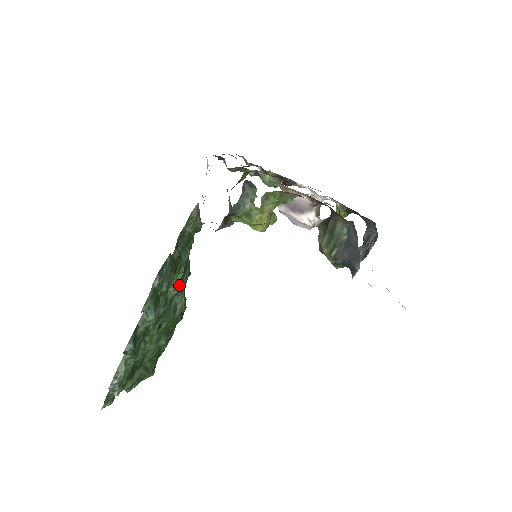
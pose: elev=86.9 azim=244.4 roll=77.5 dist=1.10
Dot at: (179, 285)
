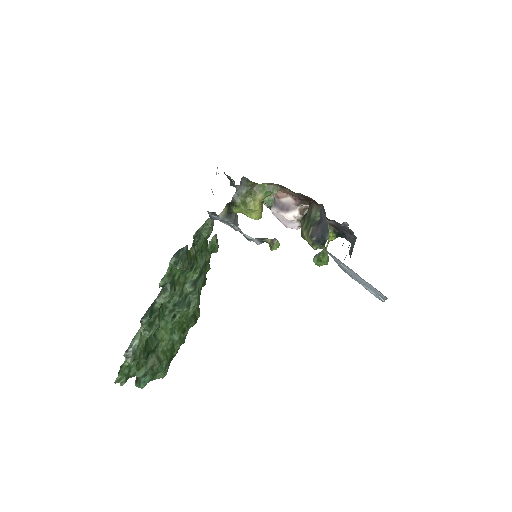
Dot at: (194, 285)
